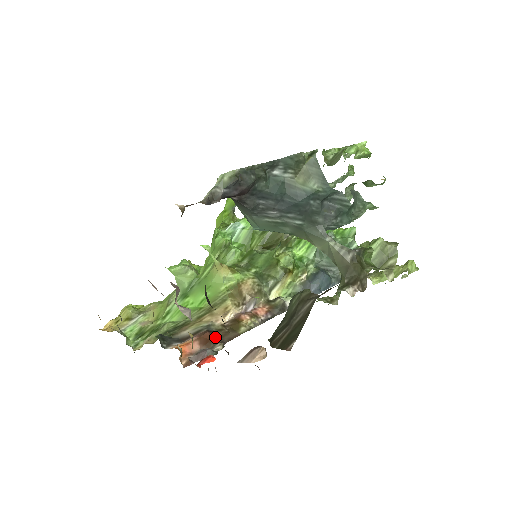
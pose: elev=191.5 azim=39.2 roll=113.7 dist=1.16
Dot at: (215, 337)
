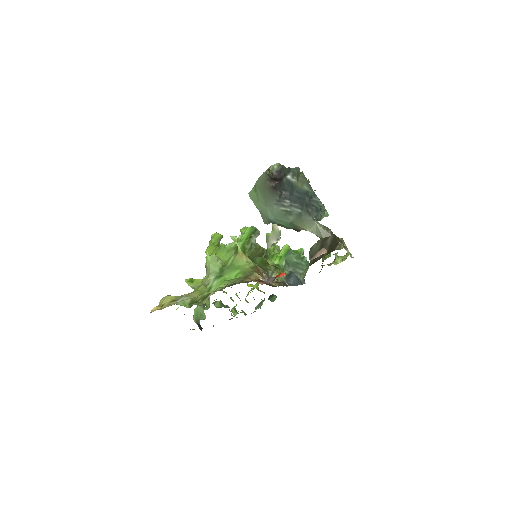
Dot at: occluded
